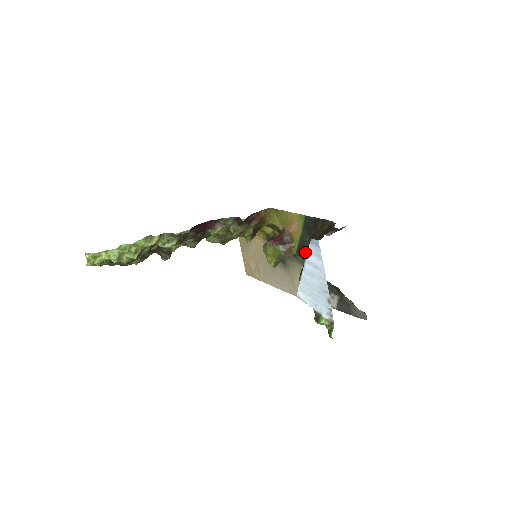
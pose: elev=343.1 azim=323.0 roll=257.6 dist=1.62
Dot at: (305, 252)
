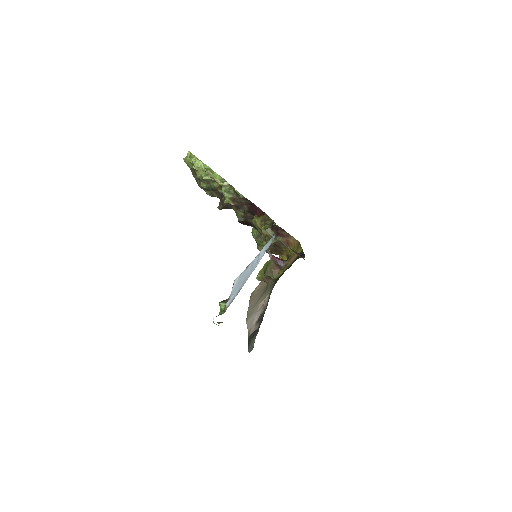
Dot at: occluded
